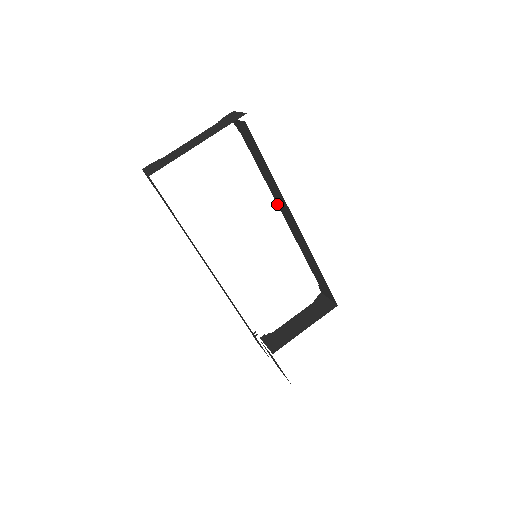
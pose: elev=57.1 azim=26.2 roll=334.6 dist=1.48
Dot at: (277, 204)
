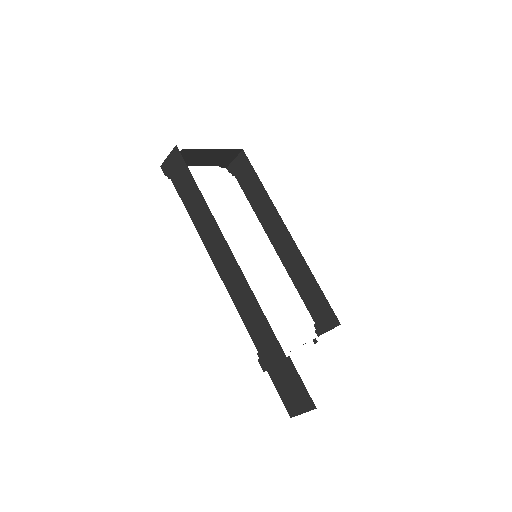
Dot at: (266, 233)
